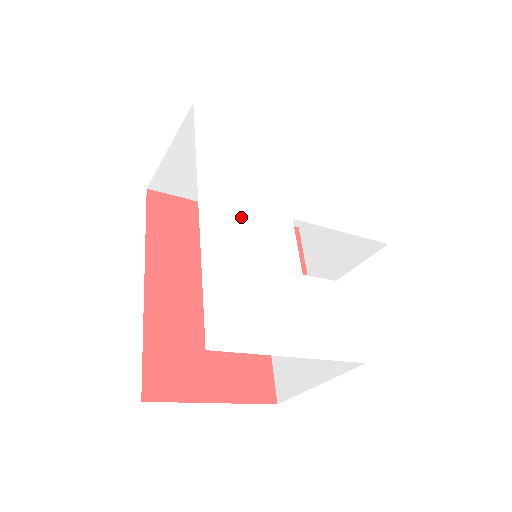
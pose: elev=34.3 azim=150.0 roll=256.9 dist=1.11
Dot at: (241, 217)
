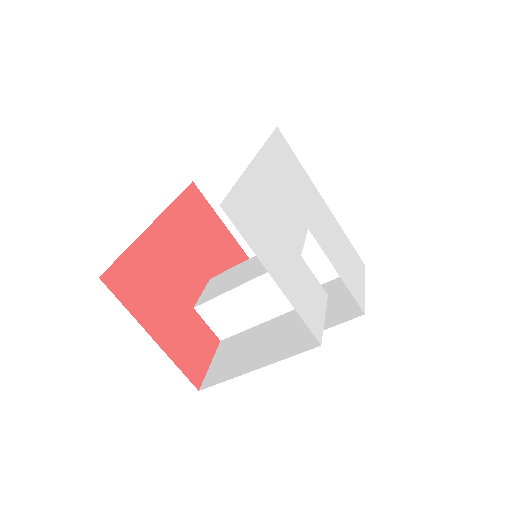
Dot at: (277, 190)
